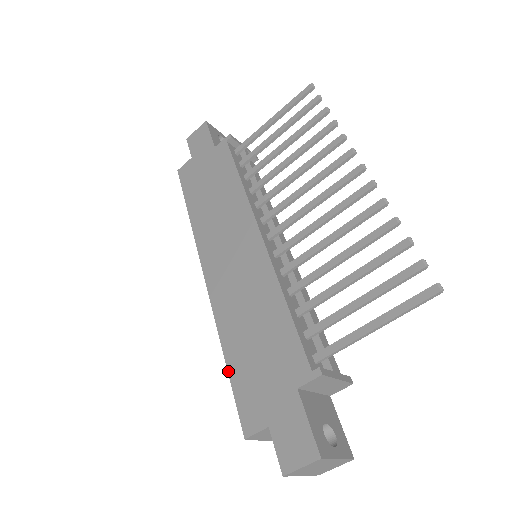
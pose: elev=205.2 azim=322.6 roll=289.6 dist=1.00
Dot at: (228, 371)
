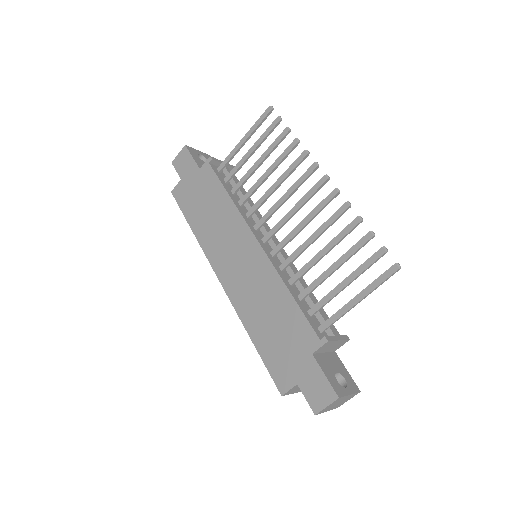
Dot at: (257, 350)
